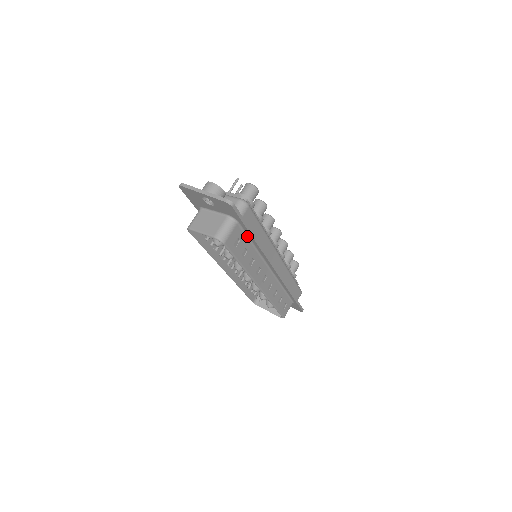
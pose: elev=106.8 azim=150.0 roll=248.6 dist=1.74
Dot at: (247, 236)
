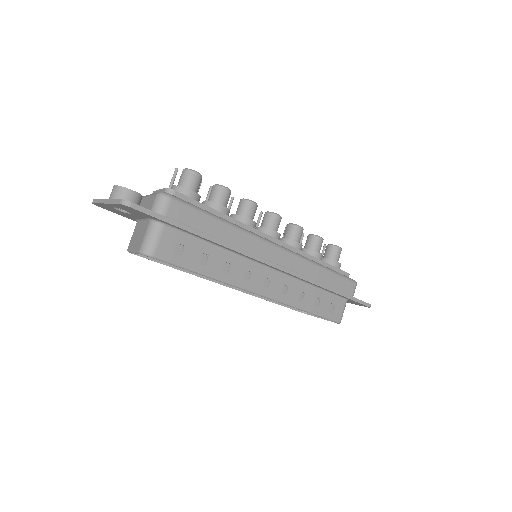
Dot at: (195, 237)
